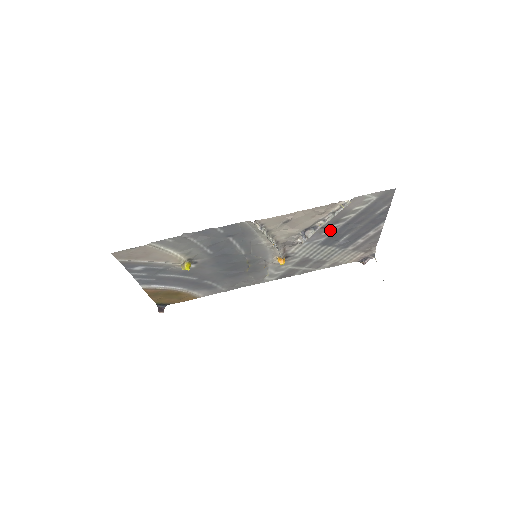
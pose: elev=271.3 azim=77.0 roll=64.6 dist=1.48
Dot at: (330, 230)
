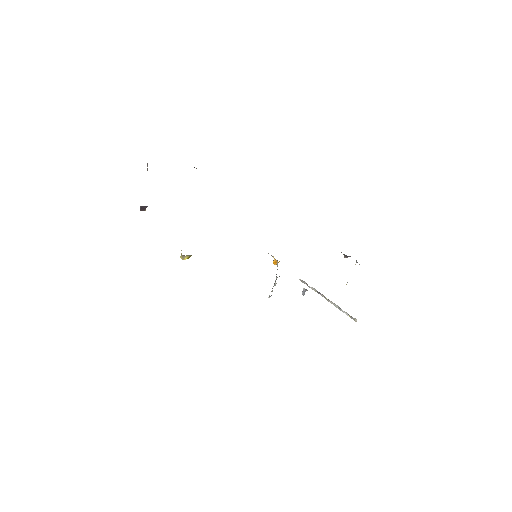
Dot at: occluded
